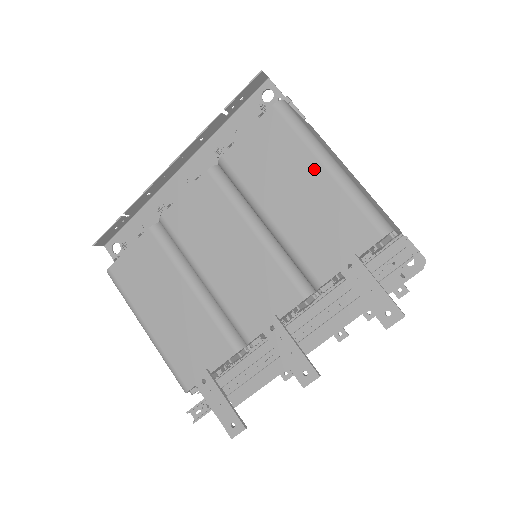
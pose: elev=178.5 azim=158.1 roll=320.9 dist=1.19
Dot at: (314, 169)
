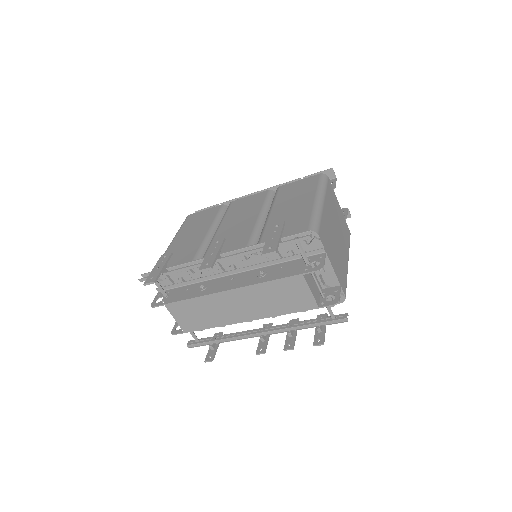
Dot at: (310, 198)
